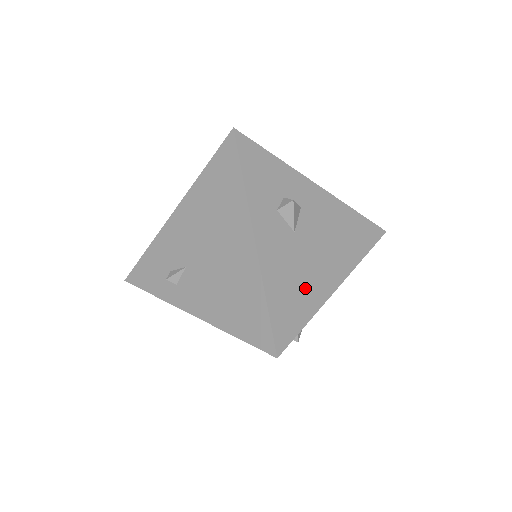
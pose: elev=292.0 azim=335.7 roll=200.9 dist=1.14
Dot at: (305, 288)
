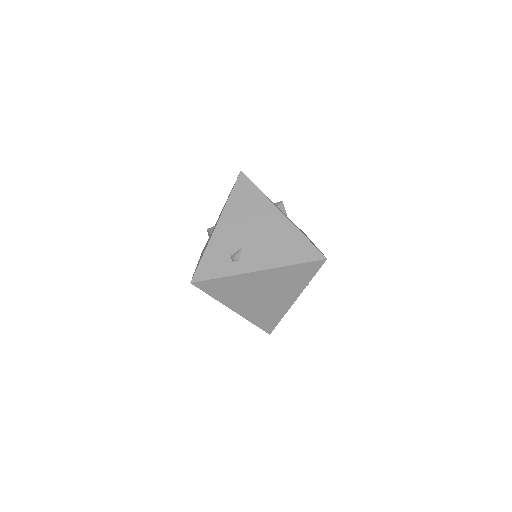
Dot at: occluded
